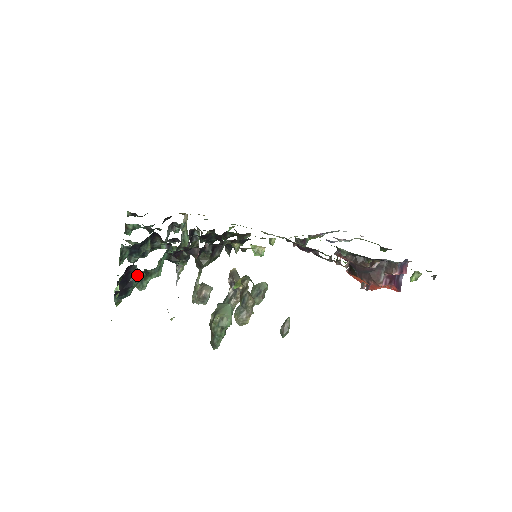
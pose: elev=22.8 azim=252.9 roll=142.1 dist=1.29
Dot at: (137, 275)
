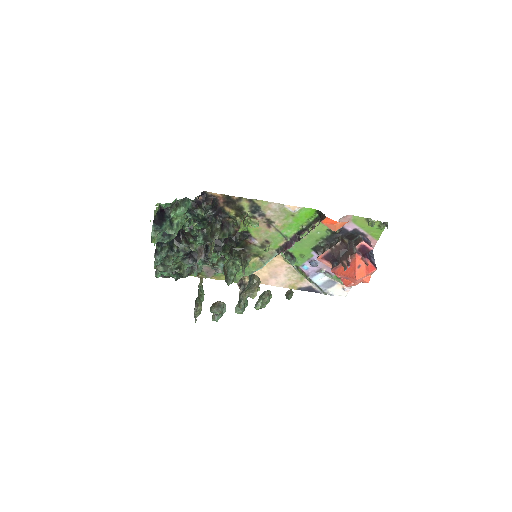
Dot at: (170, 213)
